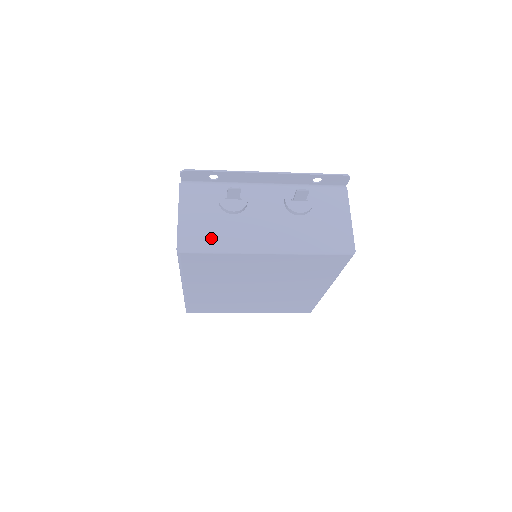
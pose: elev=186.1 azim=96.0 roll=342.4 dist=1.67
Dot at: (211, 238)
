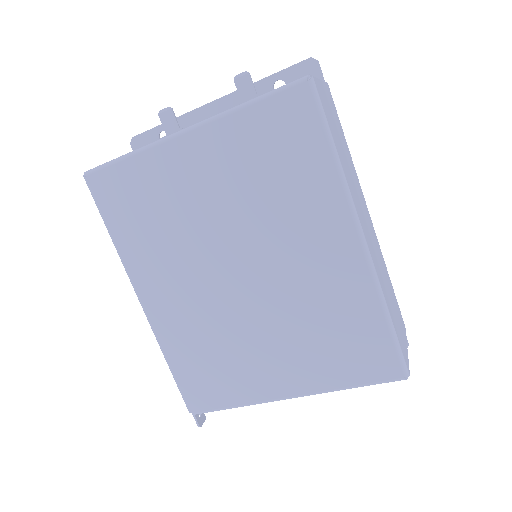
Dot at: occluded
